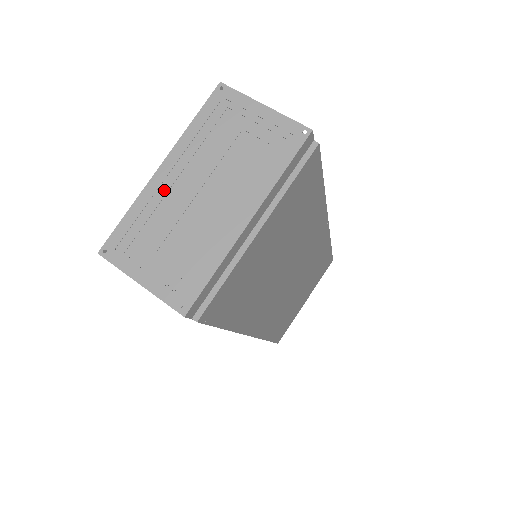
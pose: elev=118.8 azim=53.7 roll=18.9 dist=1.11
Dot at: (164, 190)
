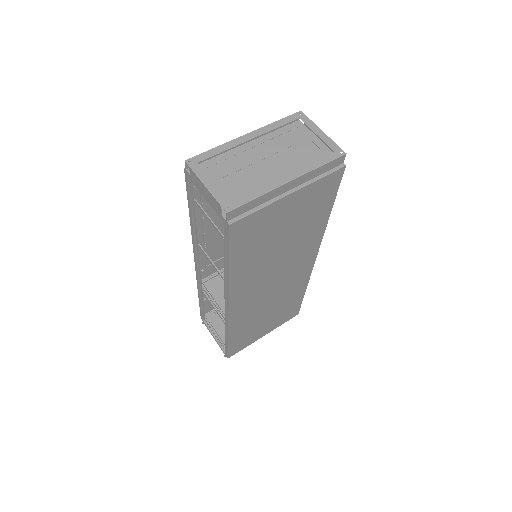
Dot at: (240, 150)
